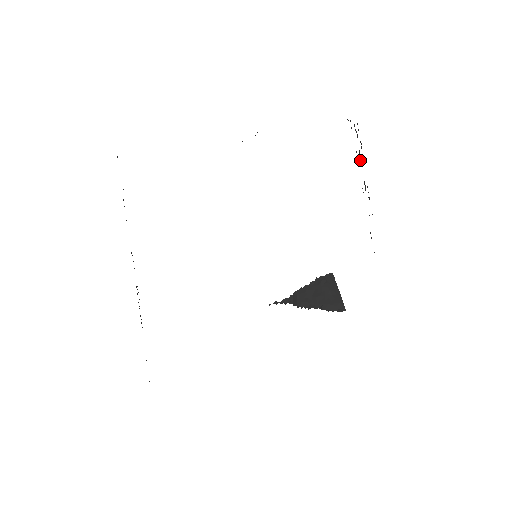
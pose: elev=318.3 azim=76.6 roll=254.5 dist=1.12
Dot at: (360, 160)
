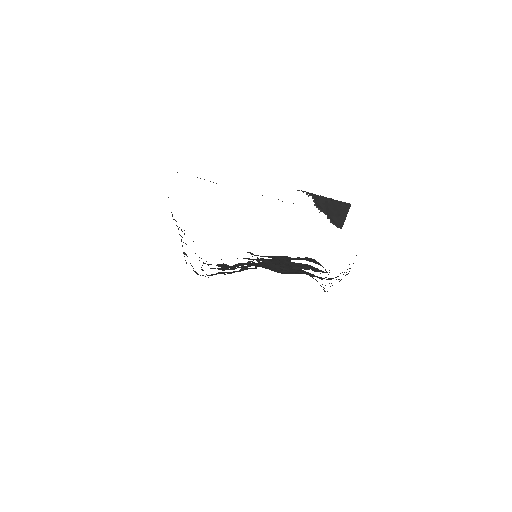
Dot at: occluded
